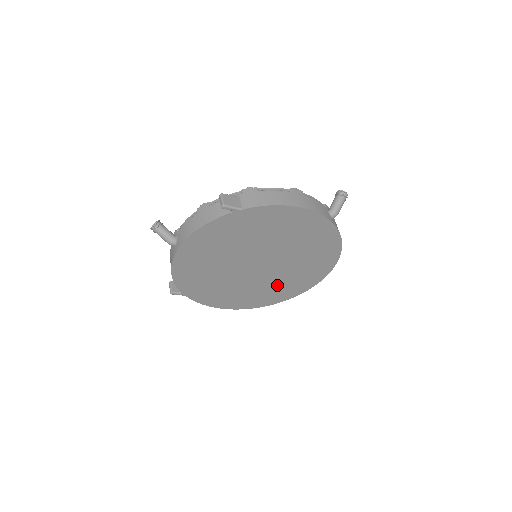
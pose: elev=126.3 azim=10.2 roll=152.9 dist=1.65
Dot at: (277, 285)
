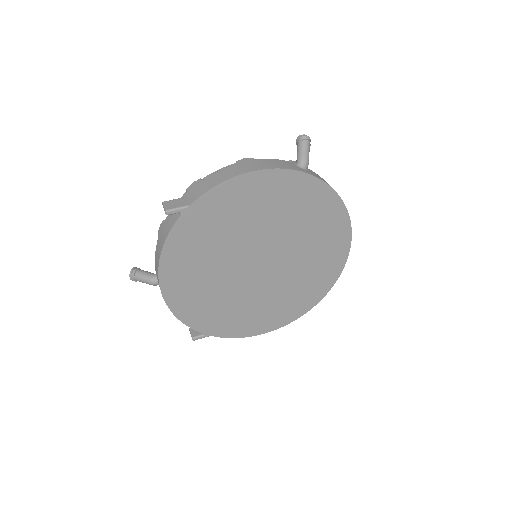
Dot at: (302, 278)
